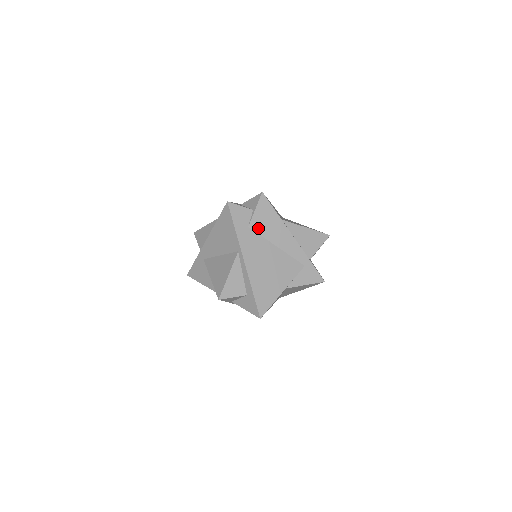
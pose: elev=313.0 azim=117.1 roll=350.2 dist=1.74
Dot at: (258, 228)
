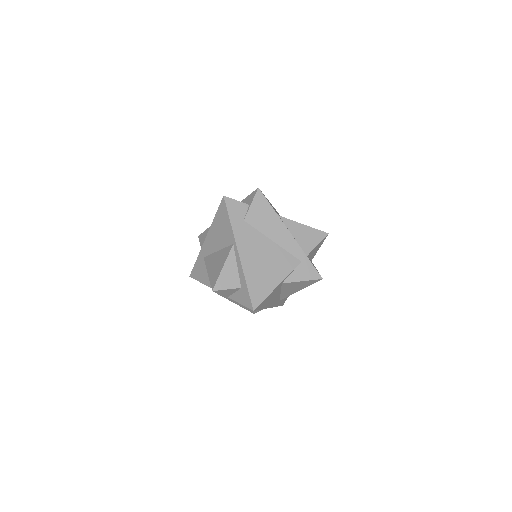
Dot at: (254, 222)
